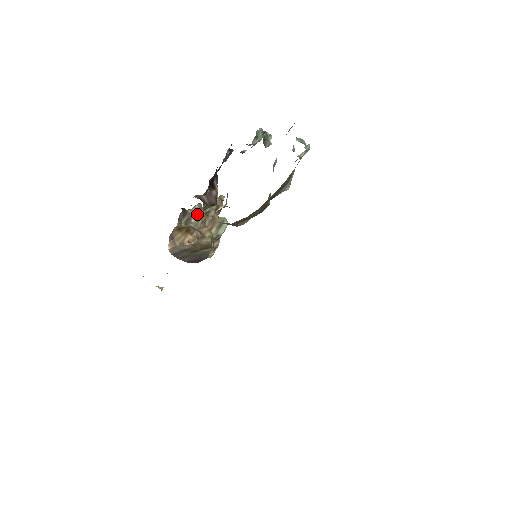
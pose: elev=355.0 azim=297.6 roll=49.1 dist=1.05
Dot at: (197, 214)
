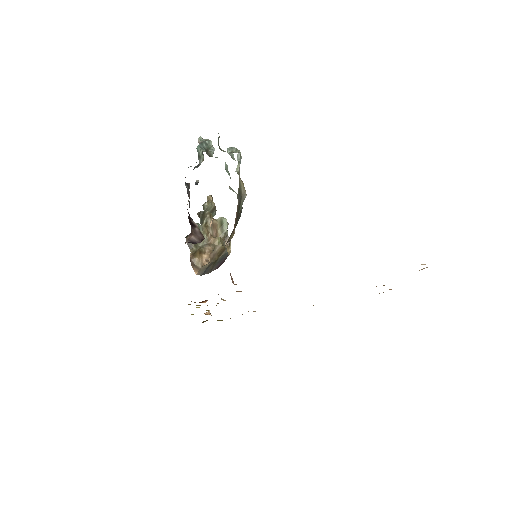
Dot at: occluded
